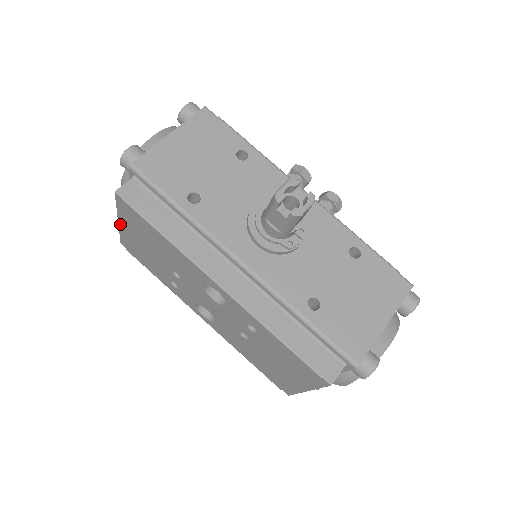
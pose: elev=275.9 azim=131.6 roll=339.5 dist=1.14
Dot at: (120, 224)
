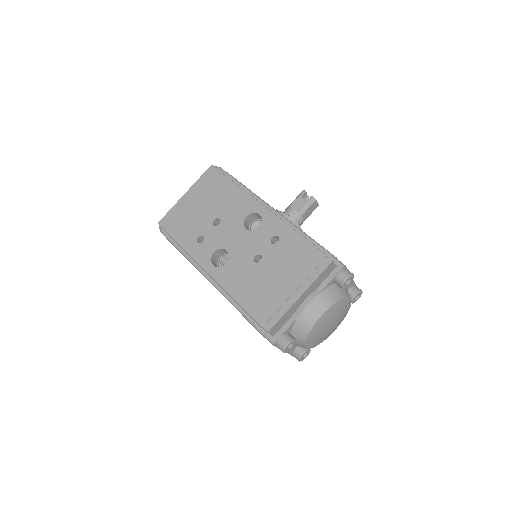
Dot at: (184, 196)
